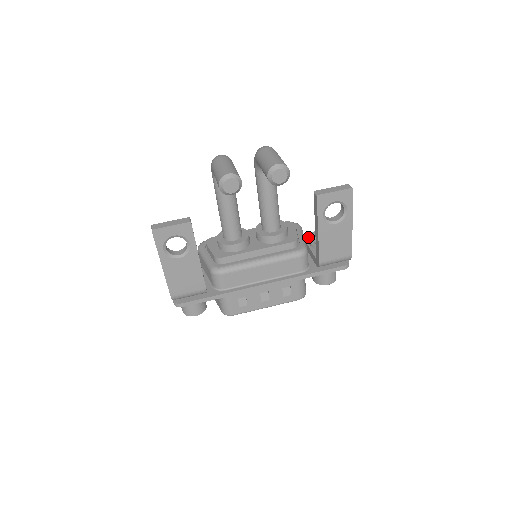
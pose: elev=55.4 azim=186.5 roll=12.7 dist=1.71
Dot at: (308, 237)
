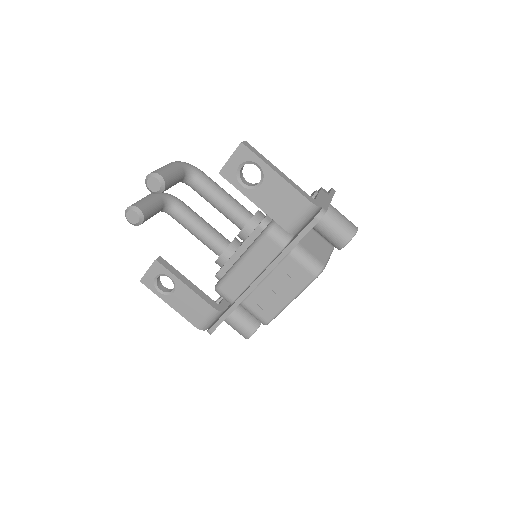
Dot at: occluded
